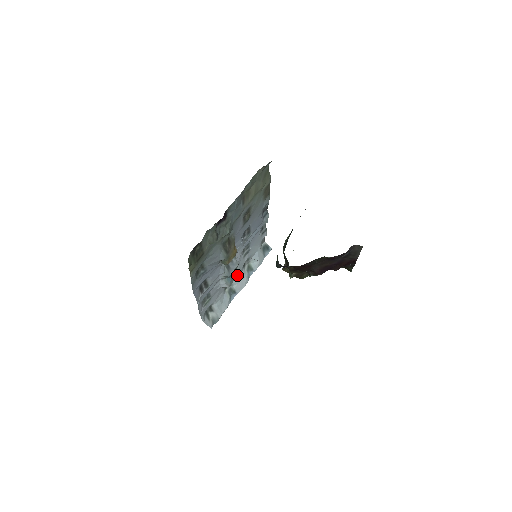
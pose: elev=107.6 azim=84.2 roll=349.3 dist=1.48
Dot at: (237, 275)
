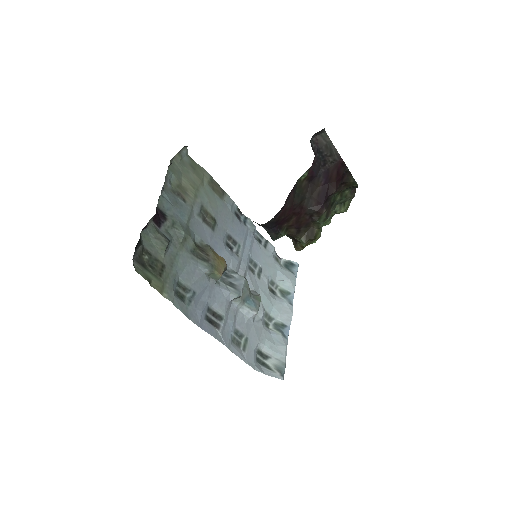
Dot at: (270, 304)
